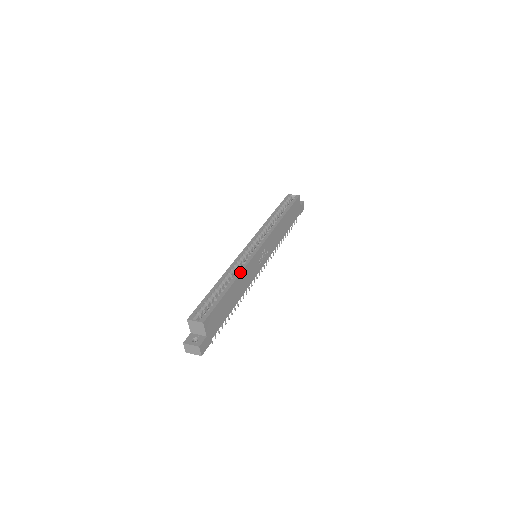
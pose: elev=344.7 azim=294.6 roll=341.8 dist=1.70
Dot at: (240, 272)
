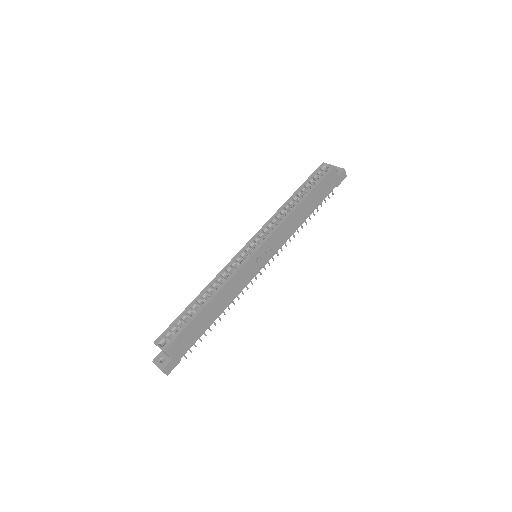
Dot at: (221, 288)
